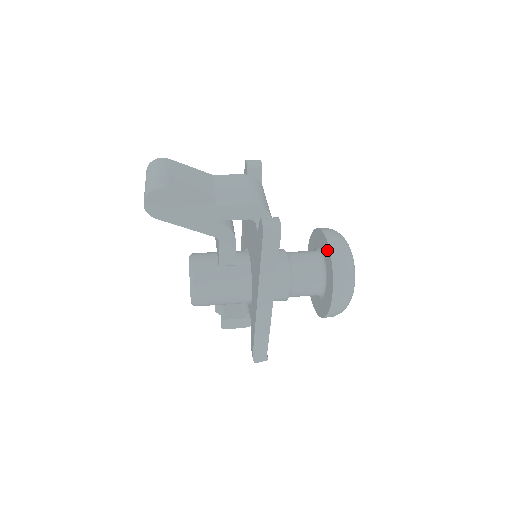
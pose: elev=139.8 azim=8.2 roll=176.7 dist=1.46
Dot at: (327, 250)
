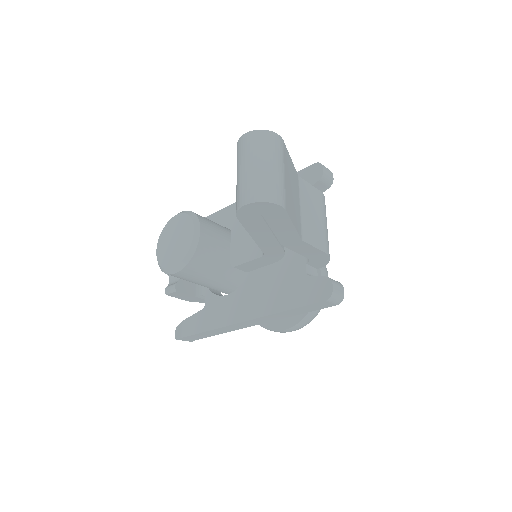
Dot at: occluded
